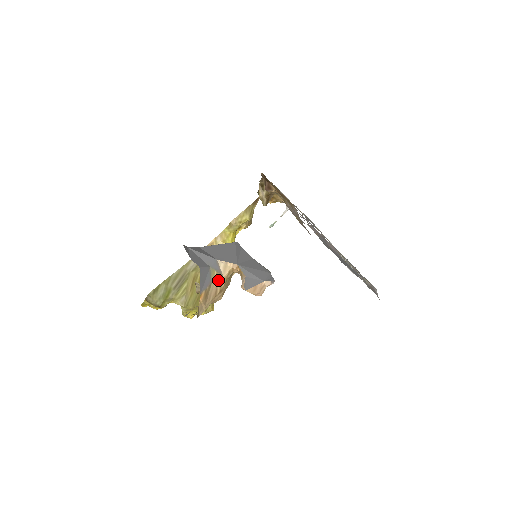
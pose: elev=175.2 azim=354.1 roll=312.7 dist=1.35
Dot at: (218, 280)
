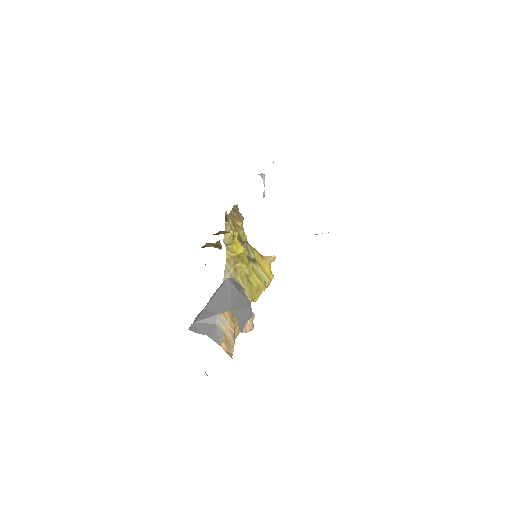
Dot at: (227, 327)
